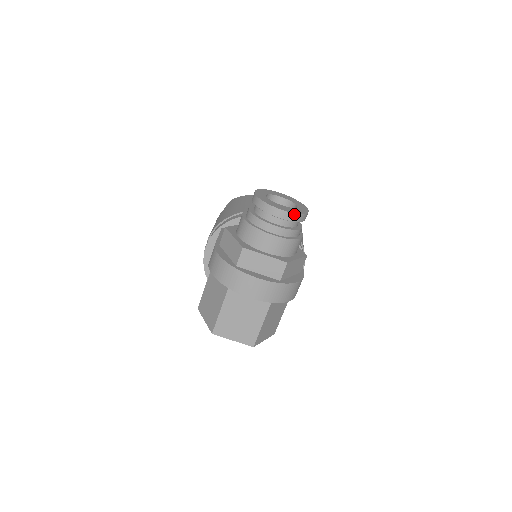
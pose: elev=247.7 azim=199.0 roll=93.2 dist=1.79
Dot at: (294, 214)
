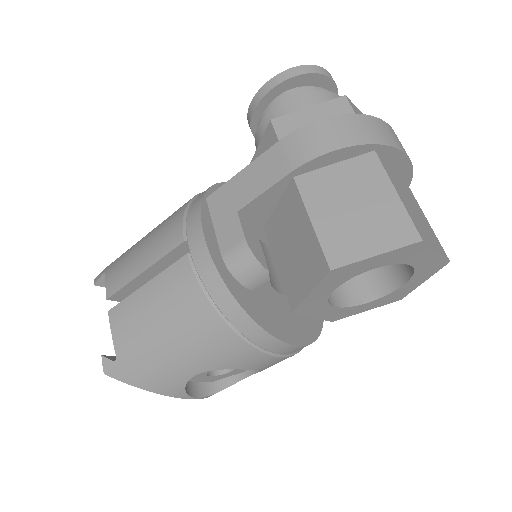
Dot at: occluded
